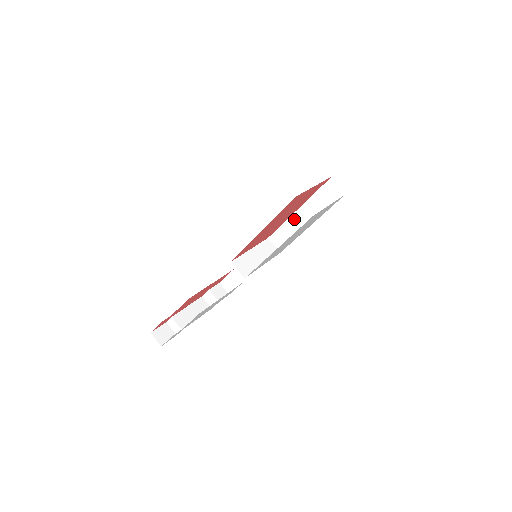
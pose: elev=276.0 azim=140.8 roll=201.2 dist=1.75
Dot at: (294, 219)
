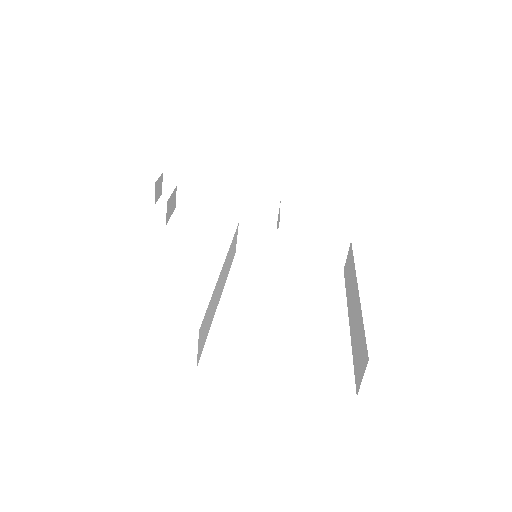
Dot at: (354, 284)
